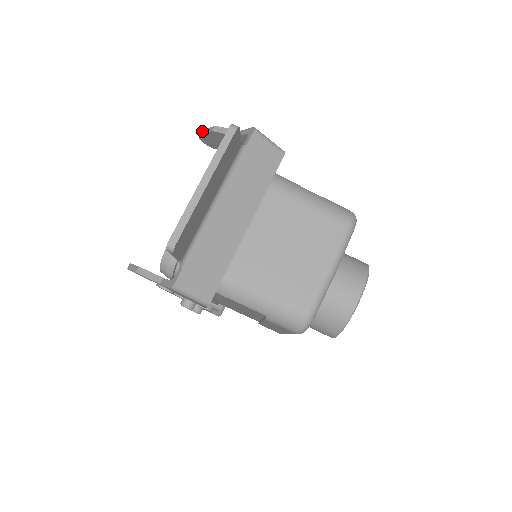
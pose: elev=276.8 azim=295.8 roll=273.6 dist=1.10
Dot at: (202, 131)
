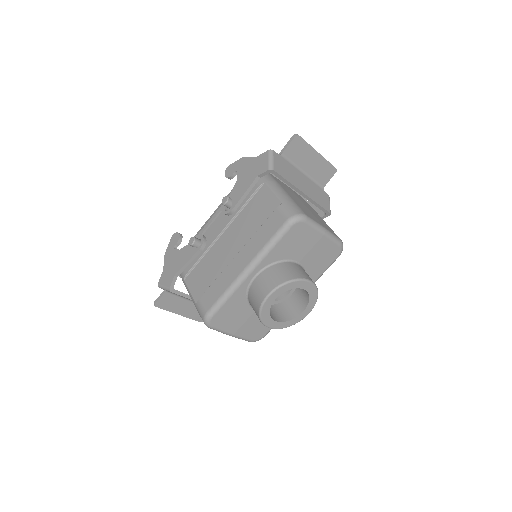
Dot at: occluded
